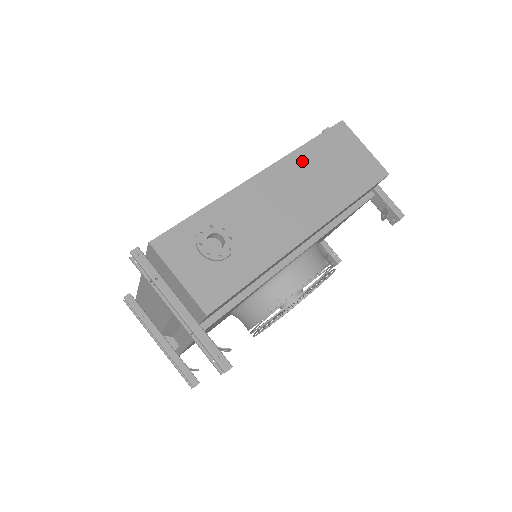
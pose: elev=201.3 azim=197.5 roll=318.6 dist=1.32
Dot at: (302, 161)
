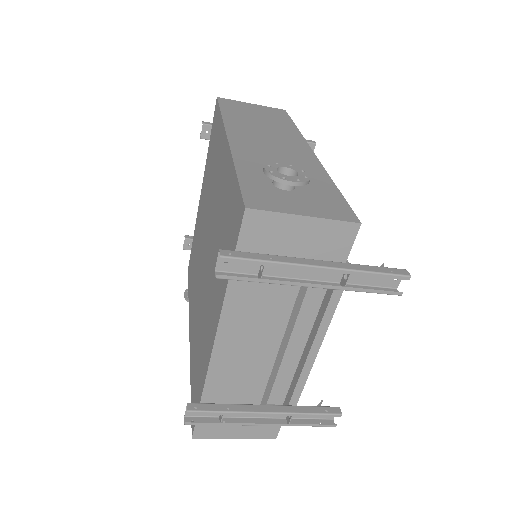
Dot at: (237, 122)
